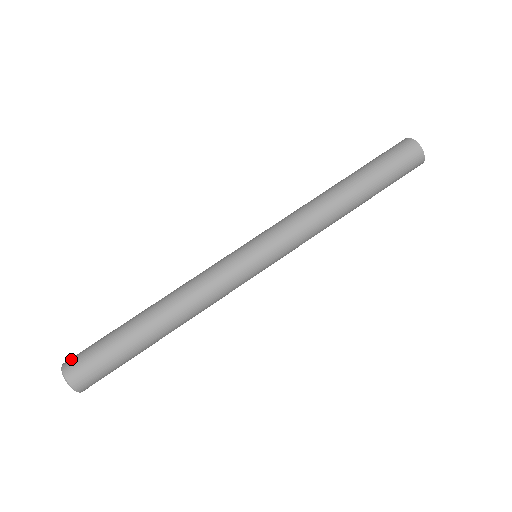
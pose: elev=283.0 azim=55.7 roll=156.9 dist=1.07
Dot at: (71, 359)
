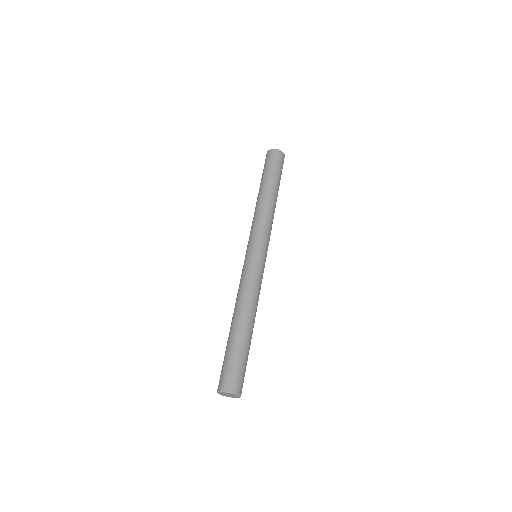
Dot at: occluded
